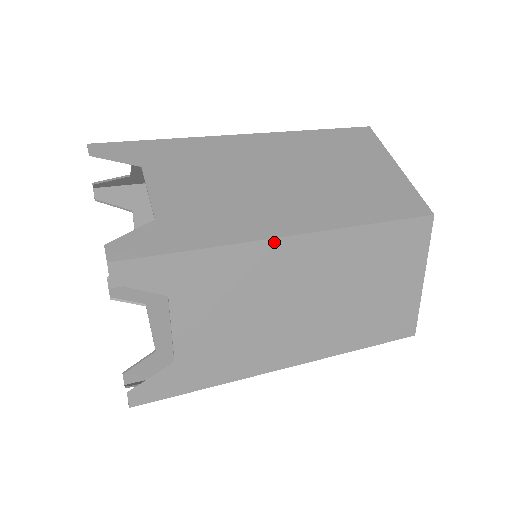
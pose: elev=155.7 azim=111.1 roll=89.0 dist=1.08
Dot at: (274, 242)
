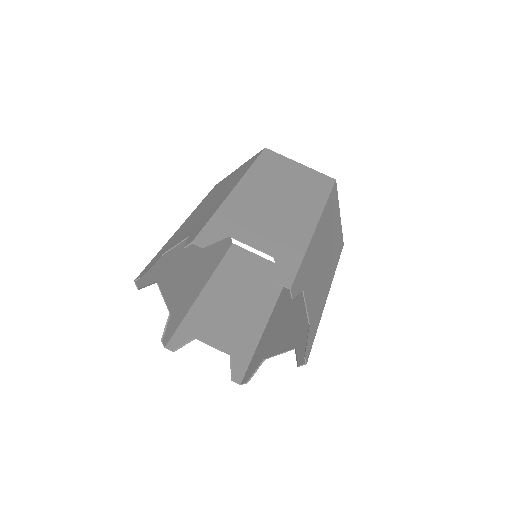
Dot at: occluded
